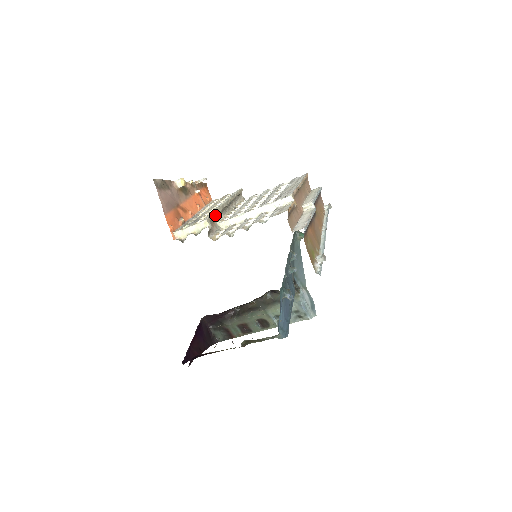
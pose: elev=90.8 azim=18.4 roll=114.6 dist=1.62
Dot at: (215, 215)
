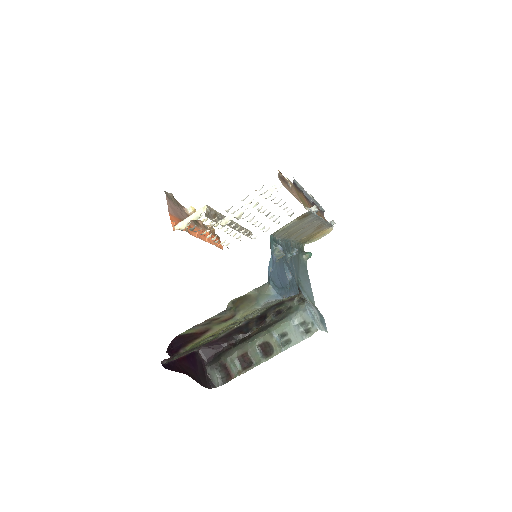
Dot at: (216, 212)
